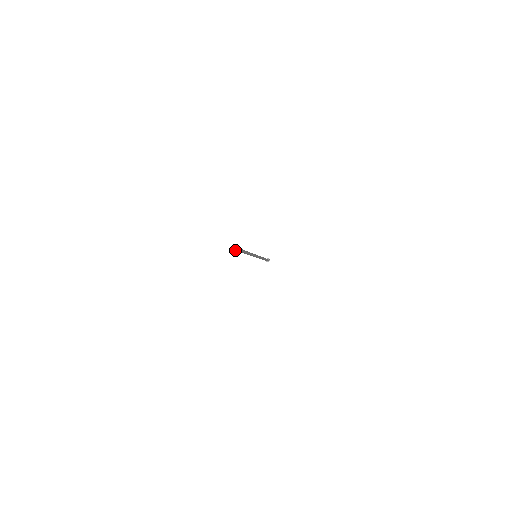
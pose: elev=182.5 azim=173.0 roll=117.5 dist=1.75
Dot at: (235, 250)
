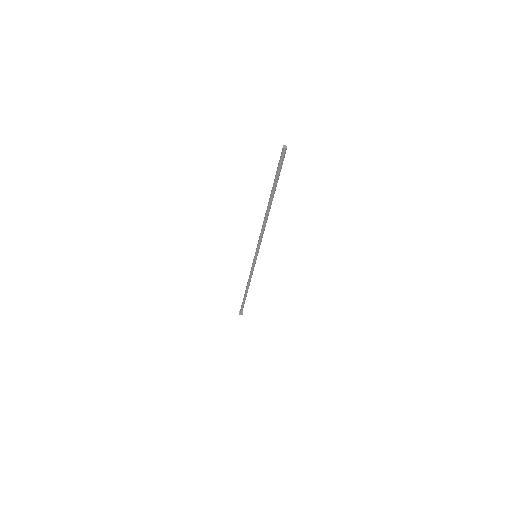
Dot at: (281, 155)
